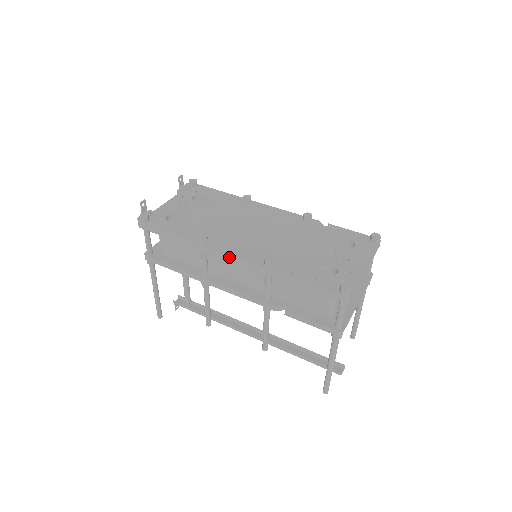
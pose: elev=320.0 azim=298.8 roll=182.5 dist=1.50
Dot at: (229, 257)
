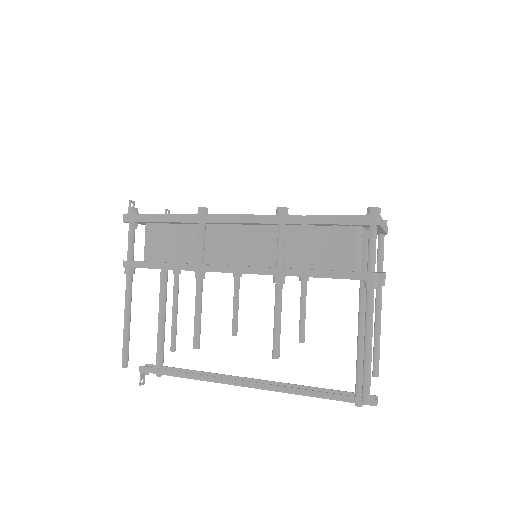
Dot at: (235, 218)
